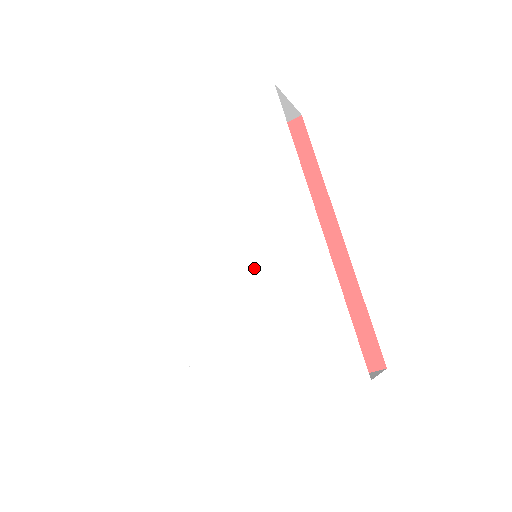
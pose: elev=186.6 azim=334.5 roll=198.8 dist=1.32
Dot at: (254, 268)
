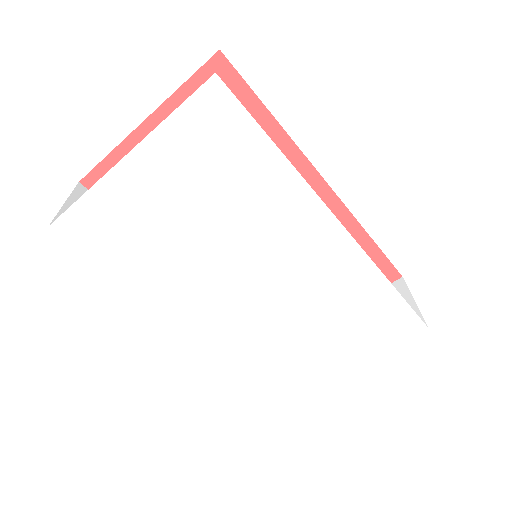
Dot at: (283, 291)
